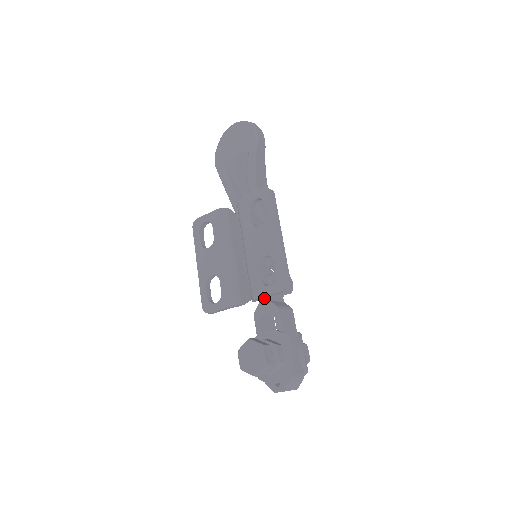
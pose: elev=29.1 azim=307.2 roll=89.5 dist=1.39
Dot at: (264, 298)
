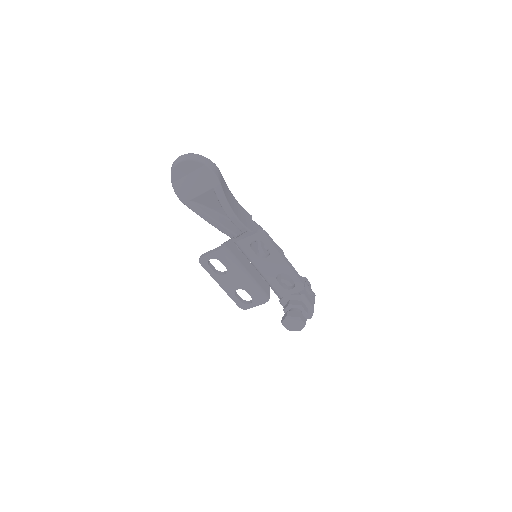
Dot at: occluded
